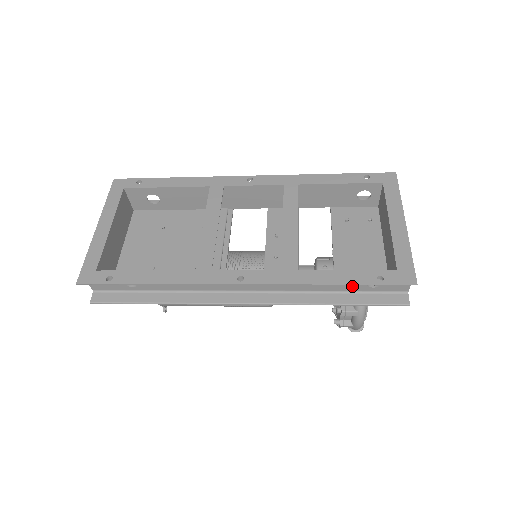
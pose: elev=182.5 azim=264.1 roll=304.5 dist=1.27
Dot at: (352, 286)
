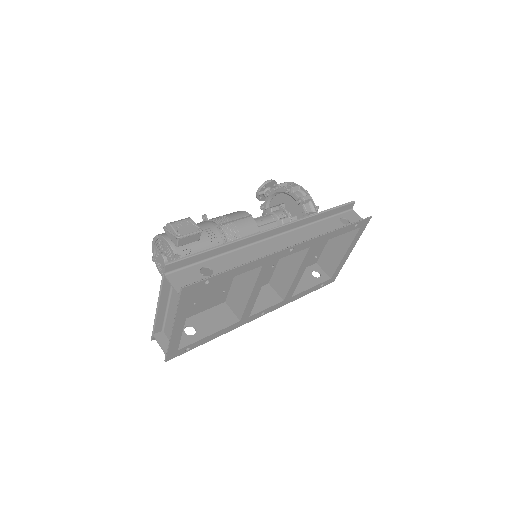
Dot at: (305, 276)
